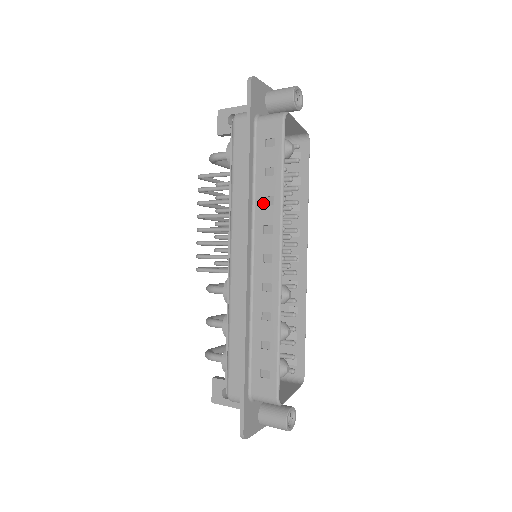
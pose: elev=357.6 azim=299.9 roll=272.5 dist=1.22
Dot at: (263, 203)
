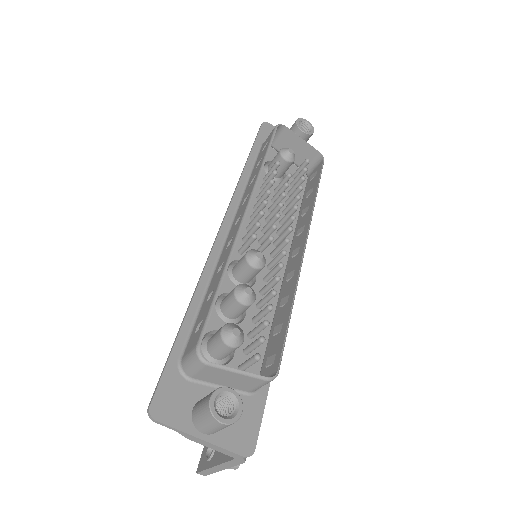
Dot at: (249, 185)
